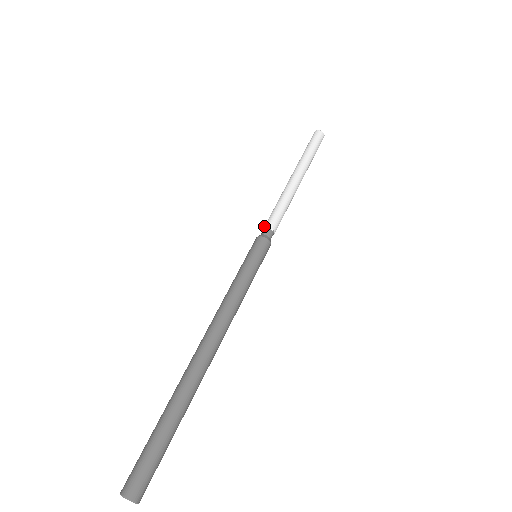
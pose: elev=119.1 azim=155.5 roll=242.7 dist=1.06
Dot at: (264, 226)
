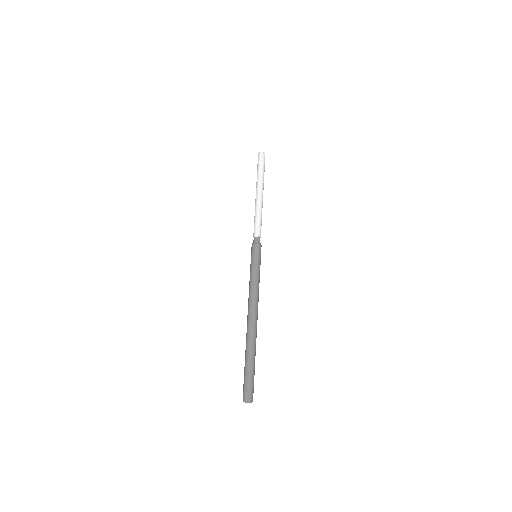
Dot at: (253, 236)
